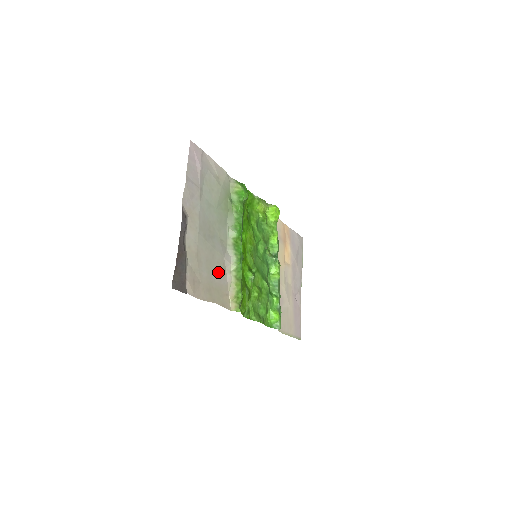
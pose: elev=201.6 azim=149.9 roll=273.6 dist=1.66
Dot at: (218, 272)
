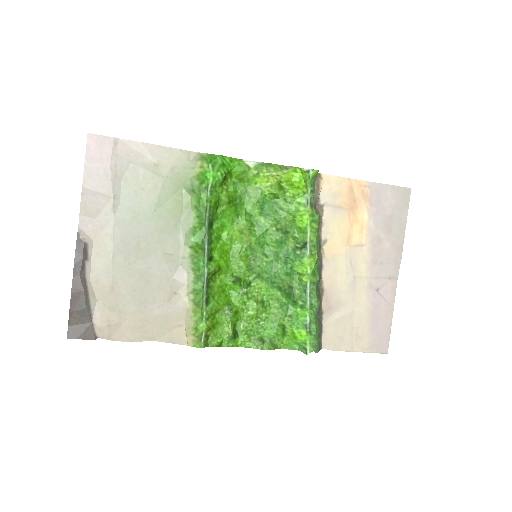
Dot at: (160, 300)
